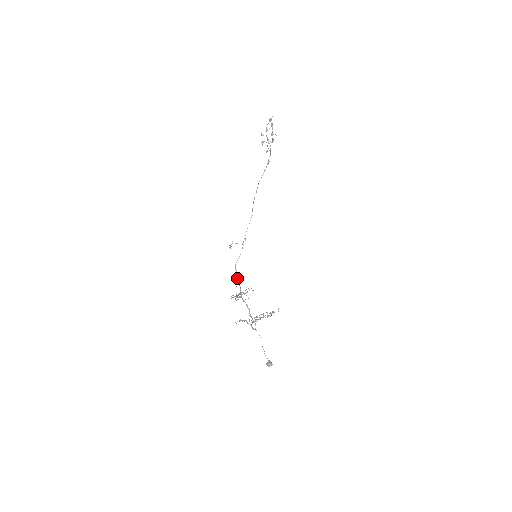
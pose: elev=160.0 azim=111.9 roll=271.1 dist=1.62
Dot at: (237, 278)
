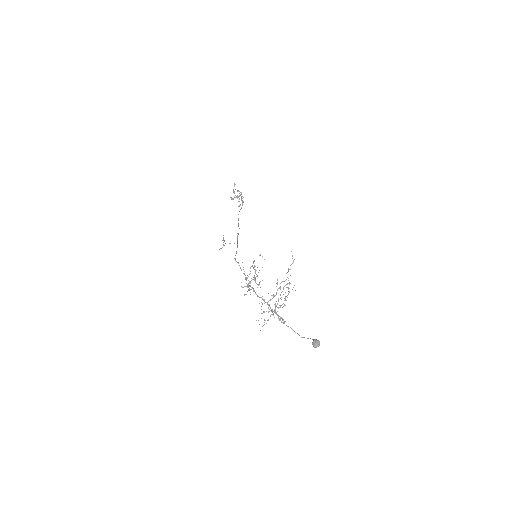
Dot at: (241, 270)
